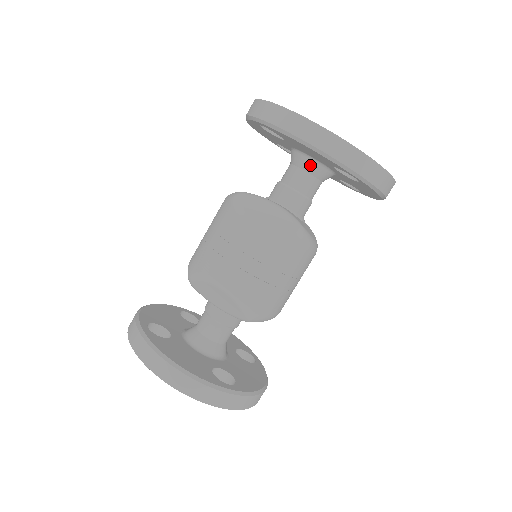
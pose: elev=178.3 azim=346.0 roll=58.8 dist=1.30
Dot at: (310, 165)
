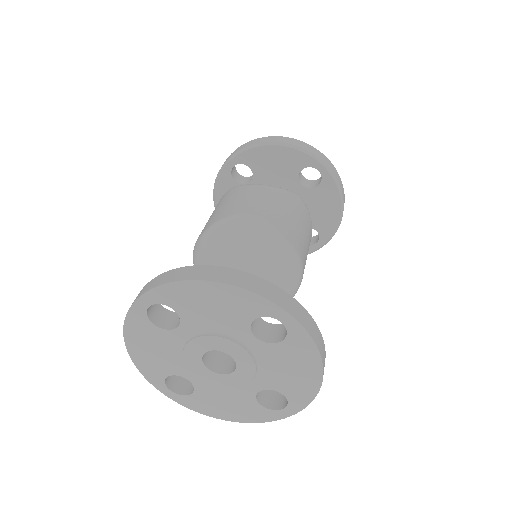
Dot at: occluded
